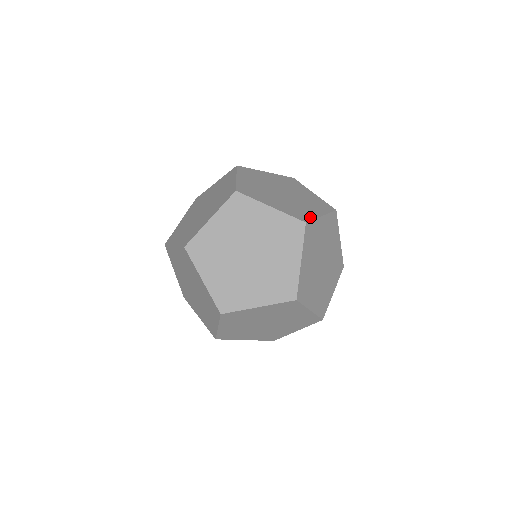
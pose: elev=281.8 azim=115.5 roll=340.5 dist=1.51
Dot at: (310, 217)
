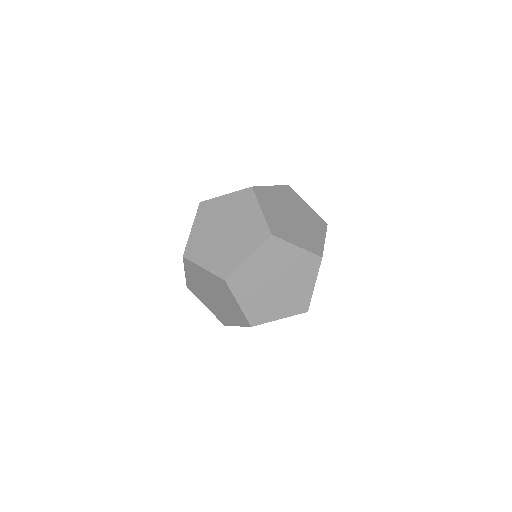
Dot at: occluded
